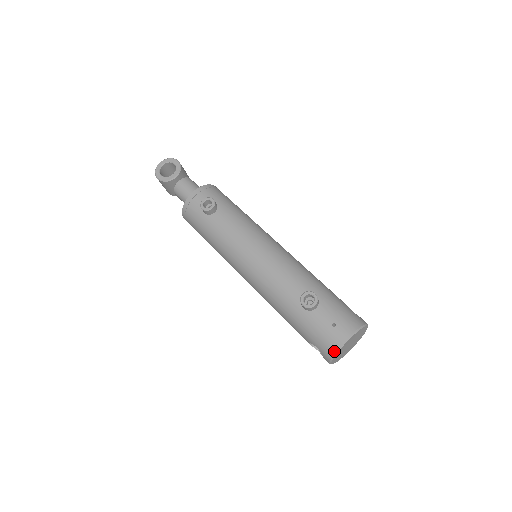
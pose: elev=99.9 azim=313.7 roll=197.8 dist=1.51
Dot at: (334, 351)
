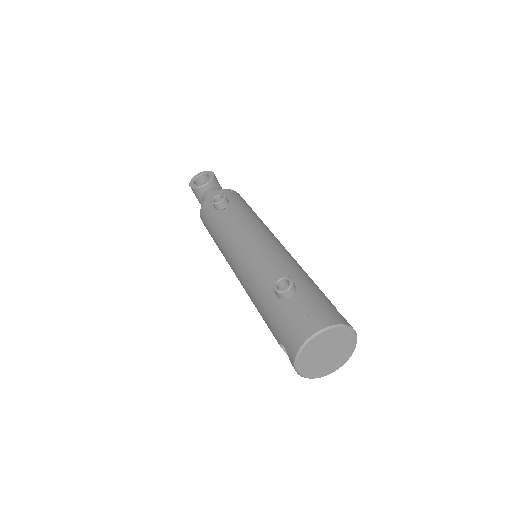
Dot at: (298, 347)
